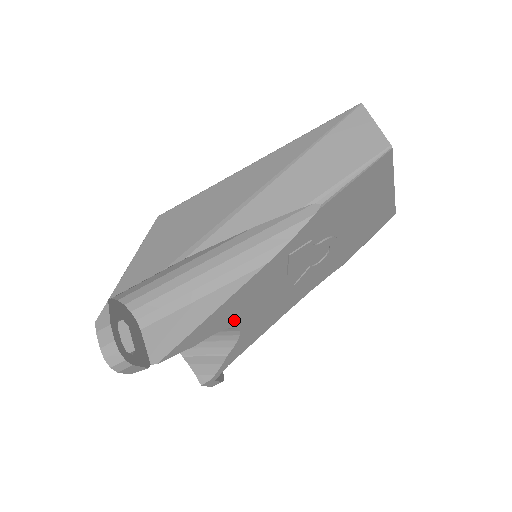
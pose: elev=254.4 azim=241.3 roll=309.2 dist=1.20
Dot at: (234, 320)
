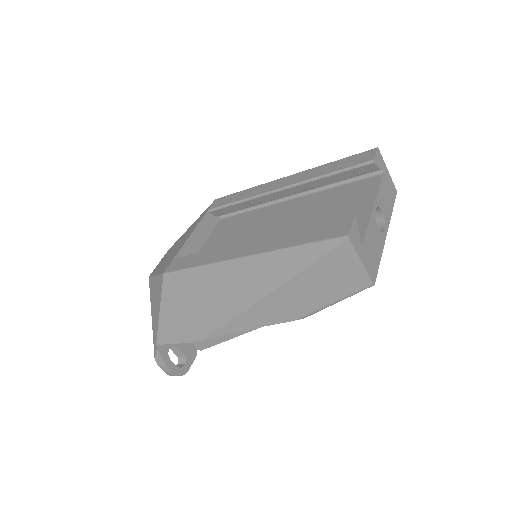
Dot at: occluded
